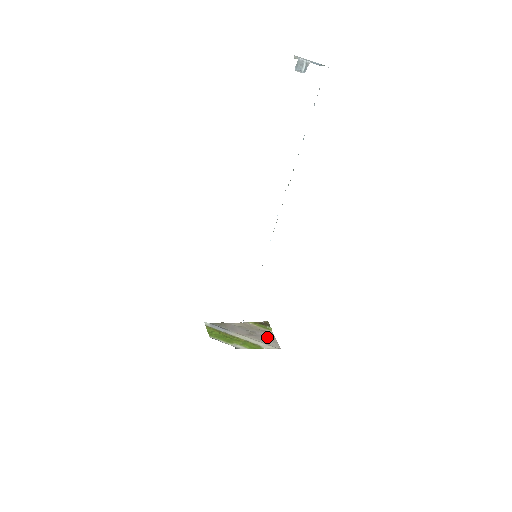
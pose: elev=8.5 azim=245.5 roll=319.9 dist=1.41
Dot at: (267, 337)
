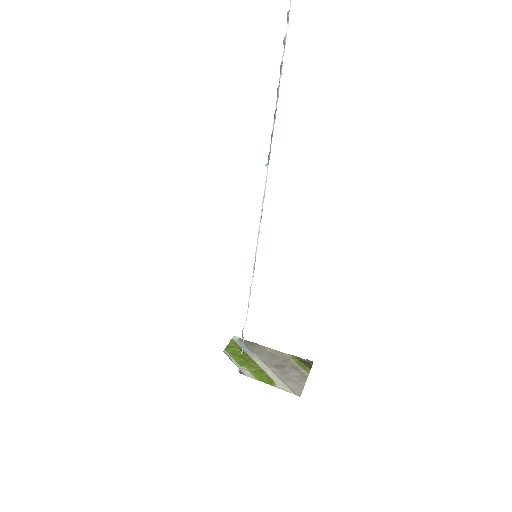
Dot at: (295, 377)
